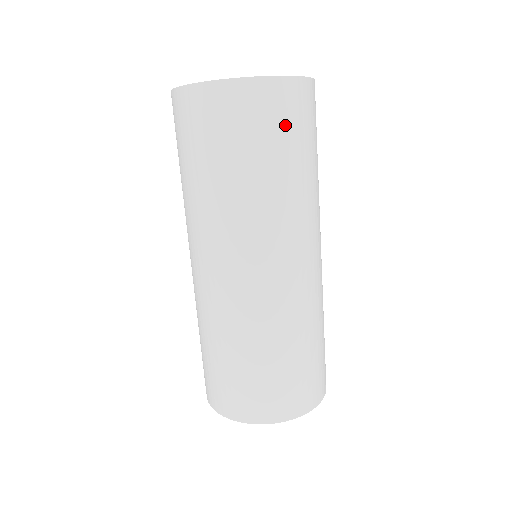
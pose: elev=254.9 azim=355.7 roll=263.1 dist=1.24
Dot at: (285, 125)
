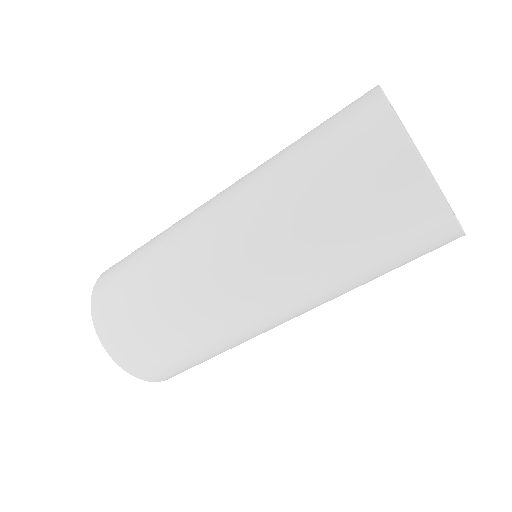
Dot at: (384, 217)
